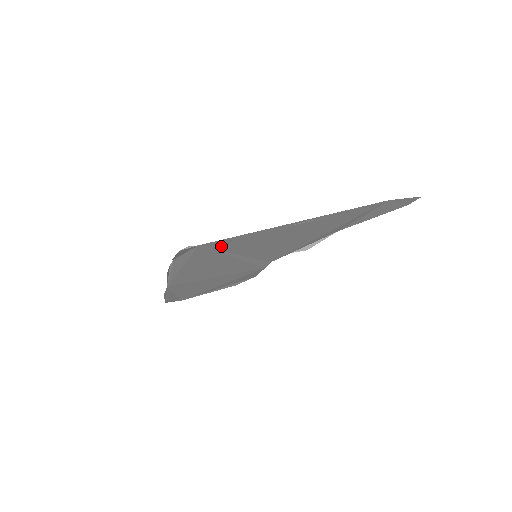
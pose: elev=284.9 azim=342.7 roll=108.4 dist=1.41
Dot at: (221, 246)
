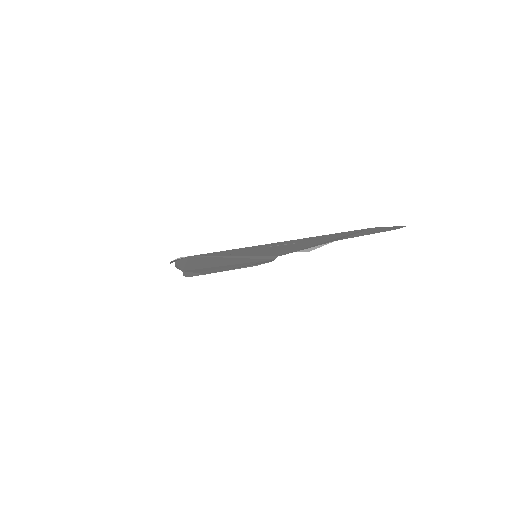
Dot at: (213, 255)
